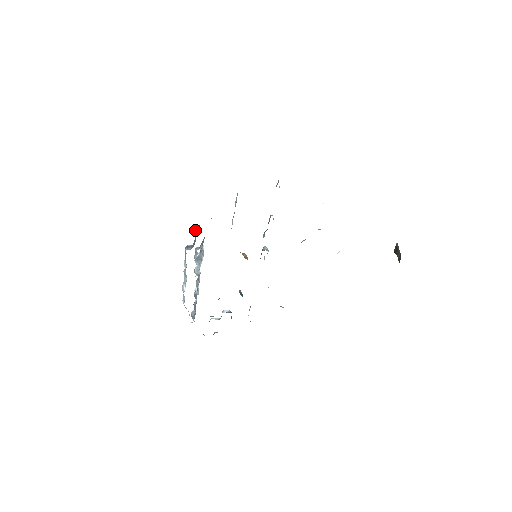
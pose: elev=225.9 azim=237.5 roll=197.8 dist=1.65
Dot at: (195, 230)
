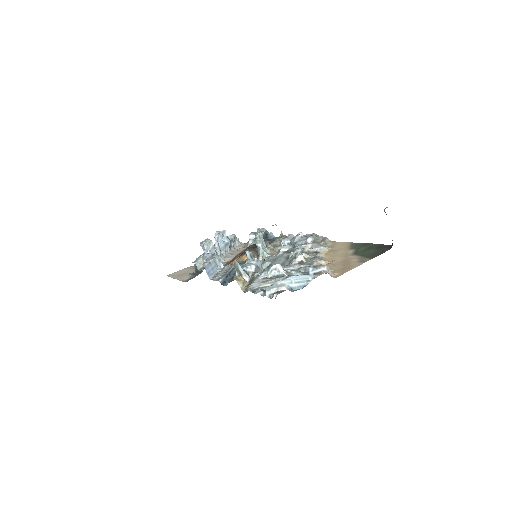
Dot at: (195, 270)
